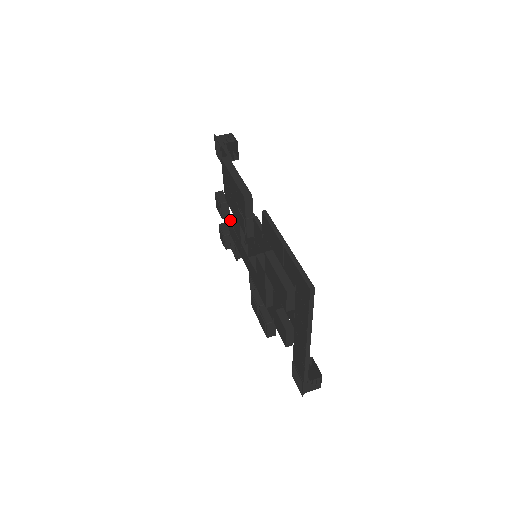
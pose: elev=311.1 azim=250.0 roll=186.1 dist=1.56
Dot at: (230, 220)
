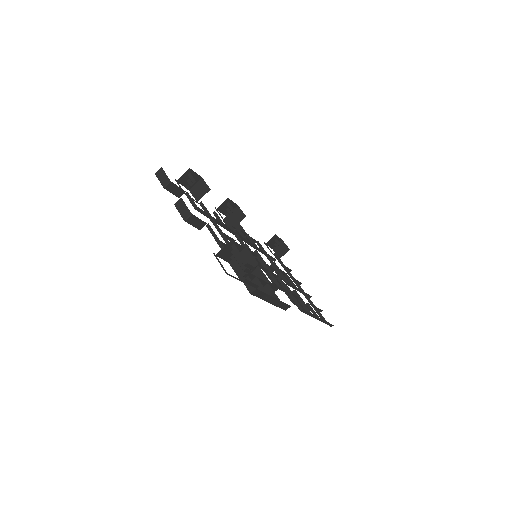
Dot at: (198, 211)
